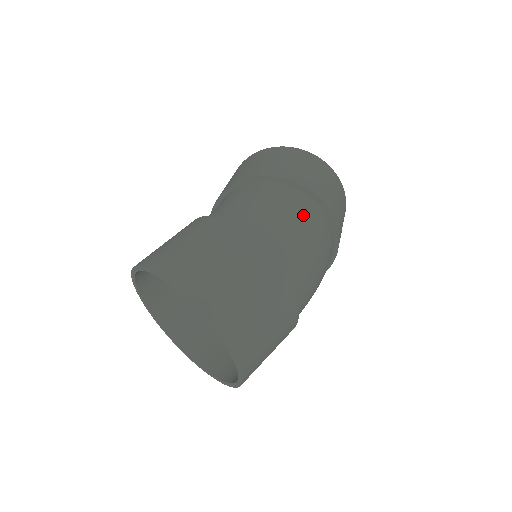
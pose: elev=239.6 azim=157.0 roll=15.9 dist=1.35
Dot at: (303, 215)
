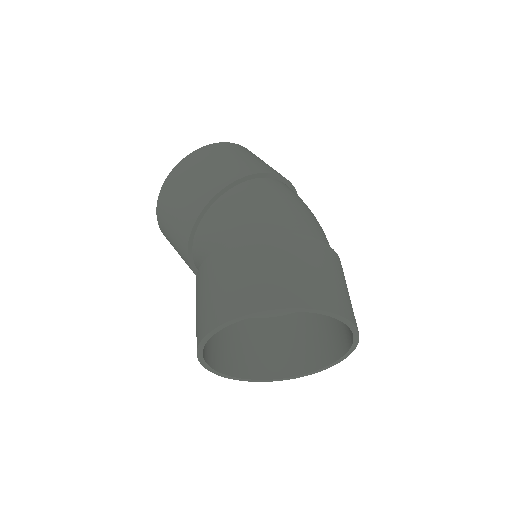
Dot at: (297, 198)
